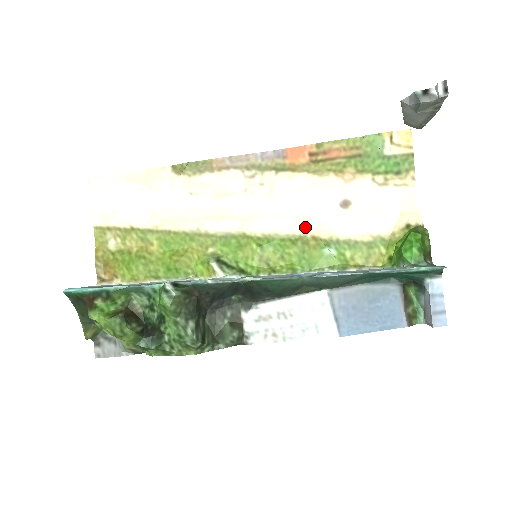
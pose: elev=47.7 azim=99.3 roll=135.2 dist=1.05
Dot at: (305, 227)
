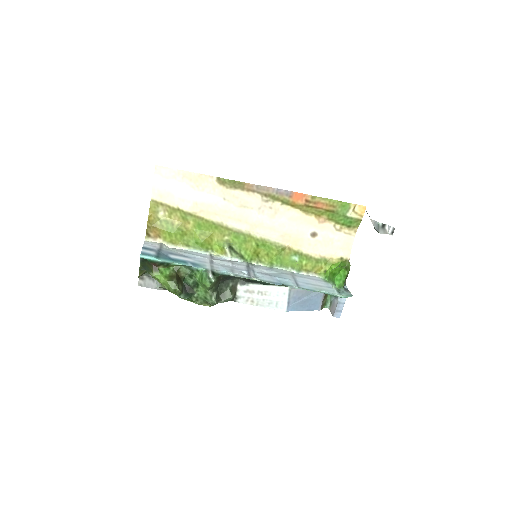
Dot at: (286, 240)
